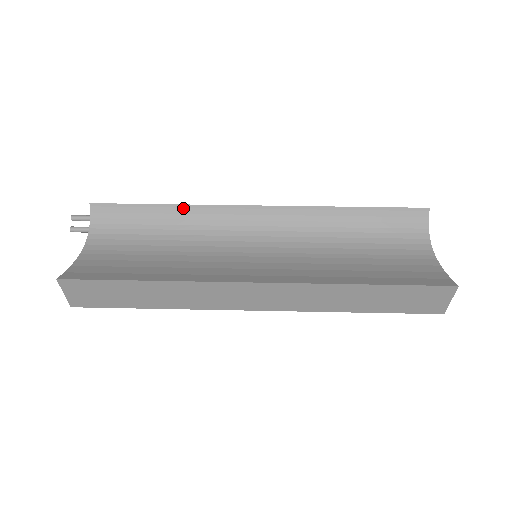
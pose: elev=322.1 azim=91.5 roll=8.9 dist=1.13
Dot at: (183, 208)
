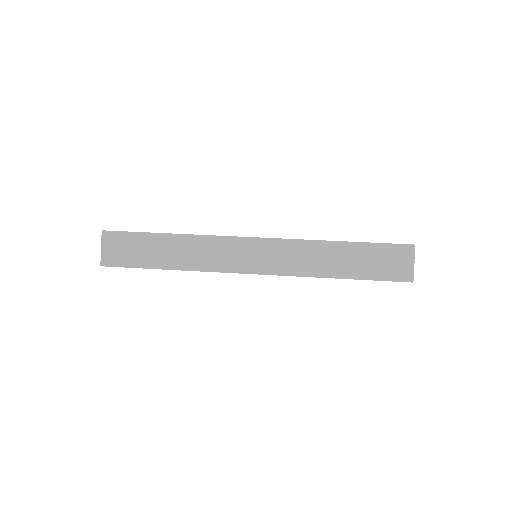
Dot at: occluded
